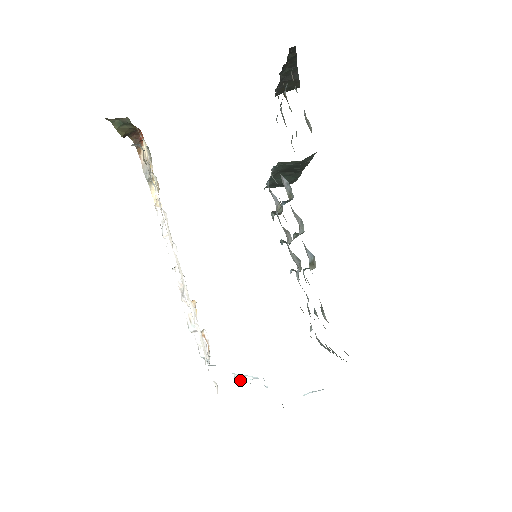
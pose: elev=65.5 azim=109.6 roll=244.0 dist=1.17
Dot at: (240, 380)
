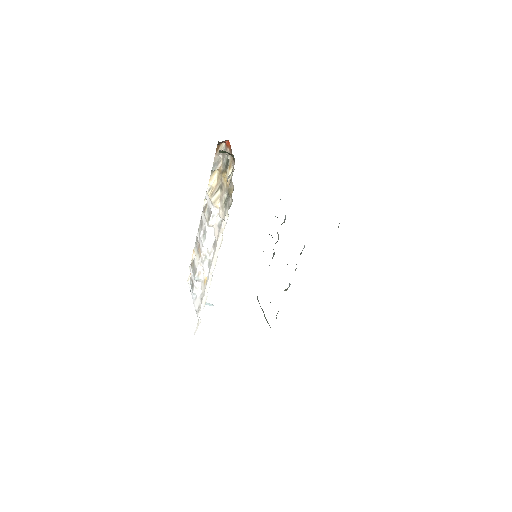
Dot at: (206, 304)
